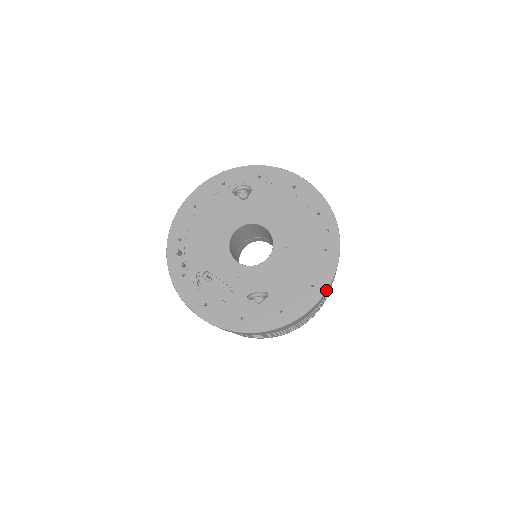
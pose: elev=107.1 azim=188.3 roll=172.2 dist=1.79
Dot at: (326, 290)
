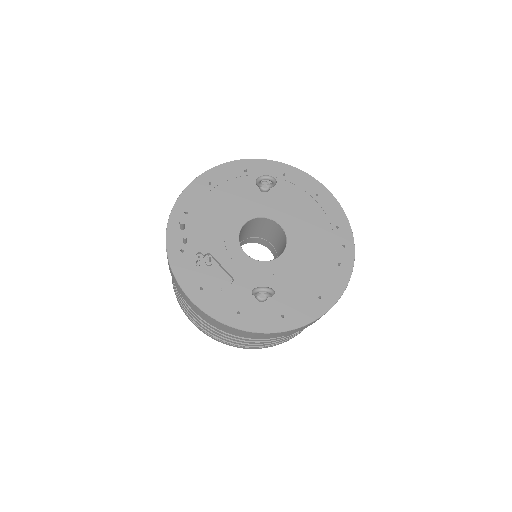
Dot at: (333, 305)
